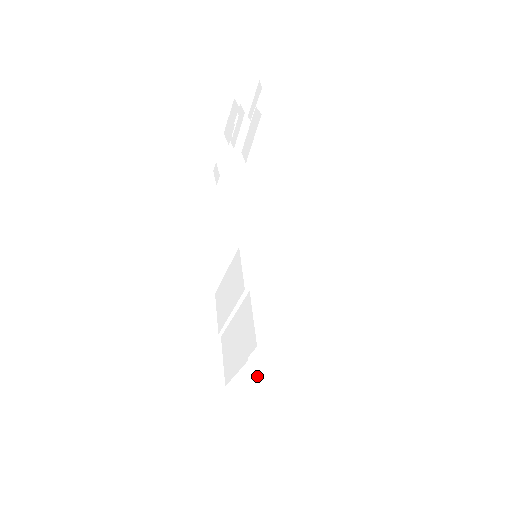
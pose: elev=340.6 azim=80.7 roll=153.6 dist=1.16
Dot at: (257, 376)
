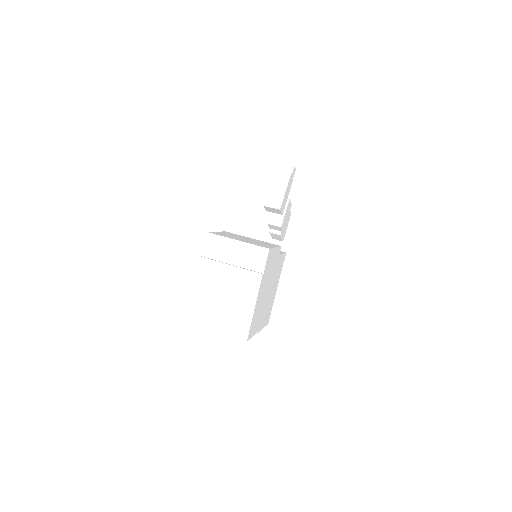
Dot at: (215, 300)
